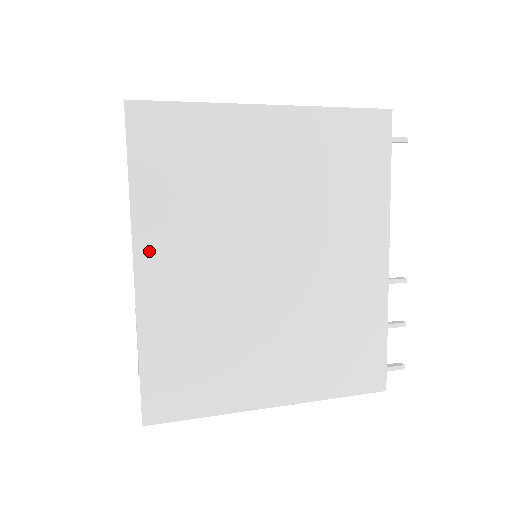
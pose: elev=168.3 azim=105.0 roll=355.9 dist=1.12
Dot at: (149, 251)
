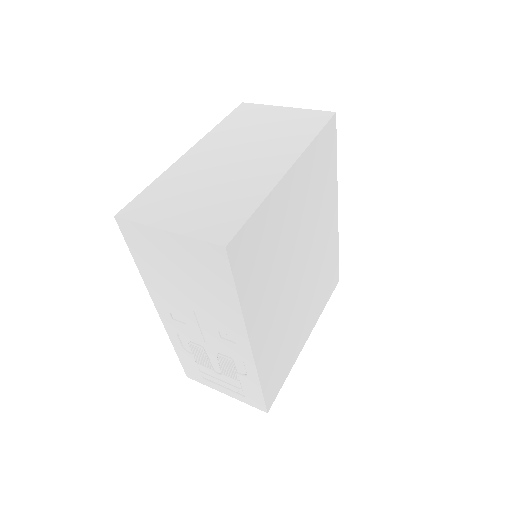
Dot at: (255, 328)
